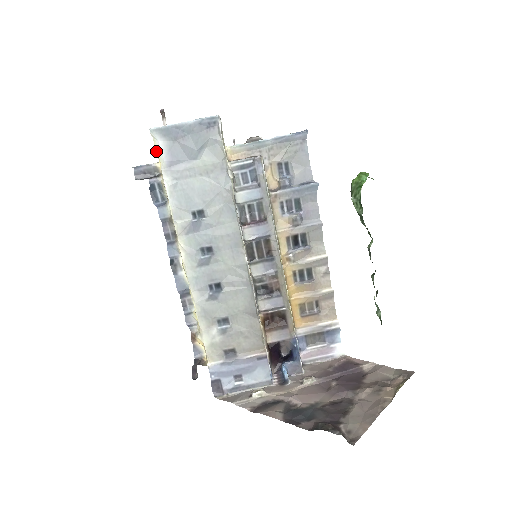
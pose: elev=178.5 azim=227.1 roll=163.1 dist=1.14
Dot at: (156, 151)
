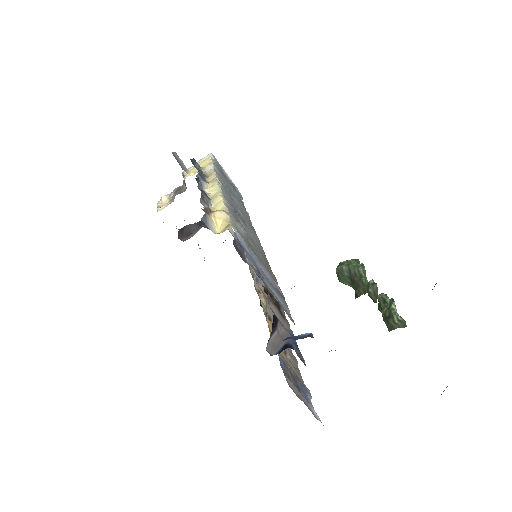
Dot at: (209, 159)
